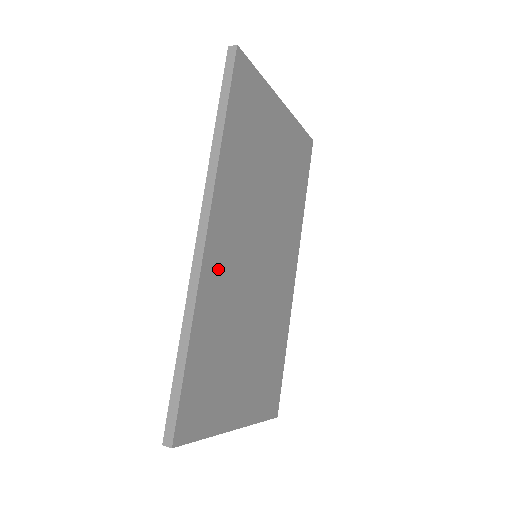
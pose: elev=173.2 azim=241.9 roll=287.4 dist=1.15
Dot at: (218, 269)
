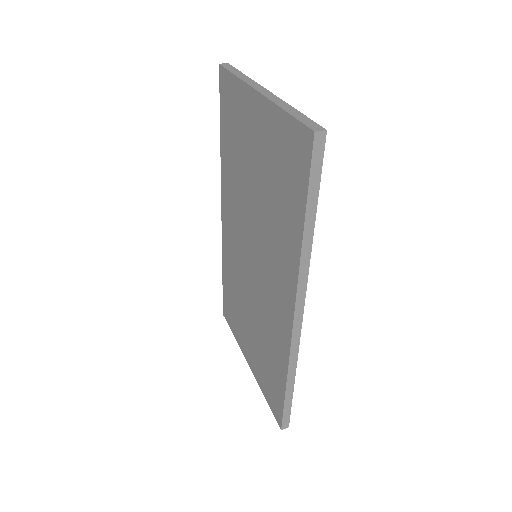
Dot at: occluded
